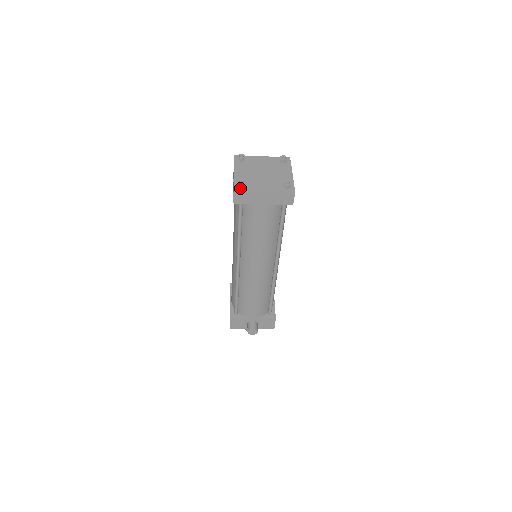
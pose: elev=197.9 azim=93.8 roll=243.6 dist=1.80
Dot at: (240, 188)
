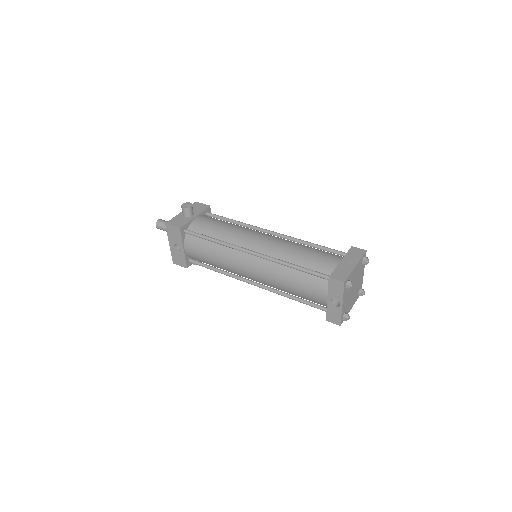
Dot at: (343, 320)
